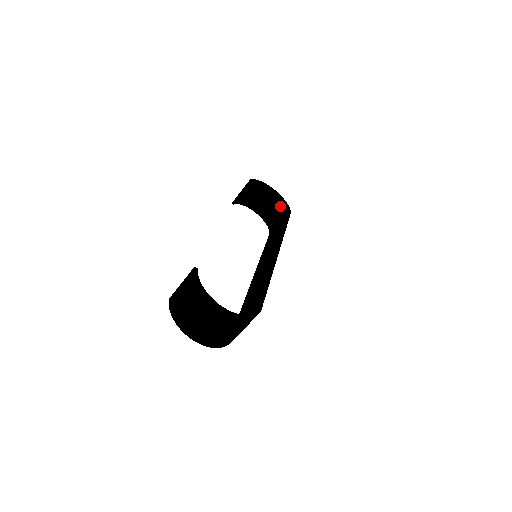
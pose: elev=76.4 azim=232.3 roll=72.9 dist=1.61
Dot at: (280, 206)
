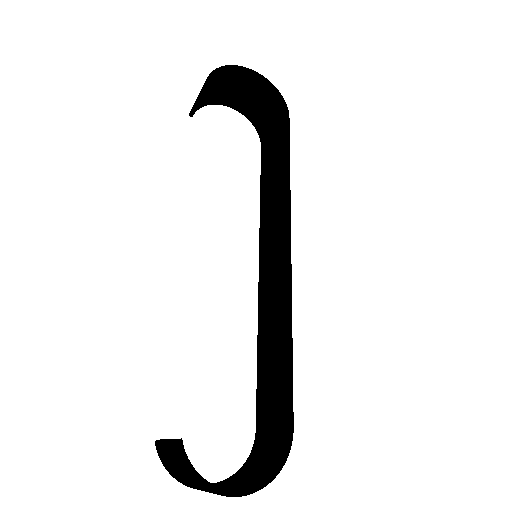
Dot at: (268, 97)
